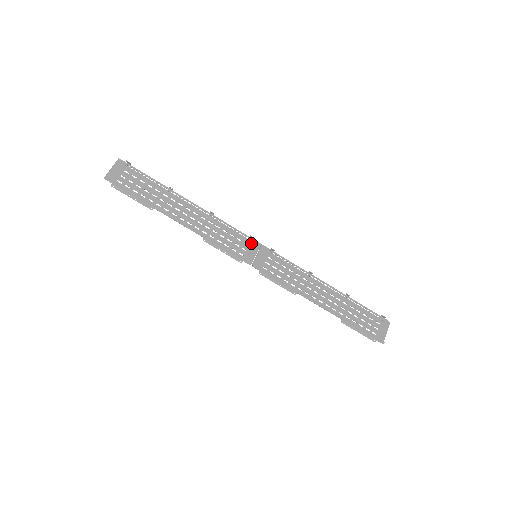
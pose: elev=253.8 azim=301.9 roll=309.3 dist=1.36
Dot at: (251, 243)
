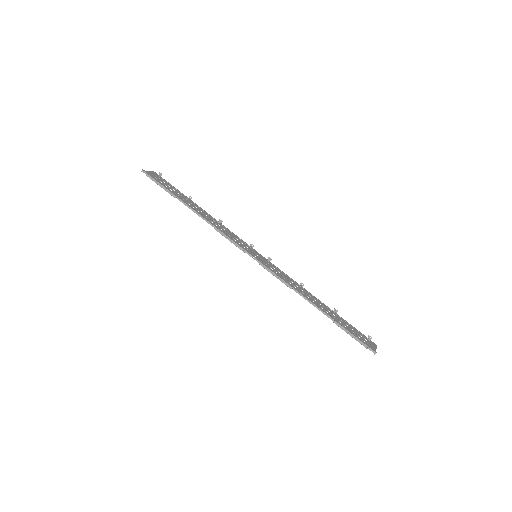
Dot at: (251, 249)
